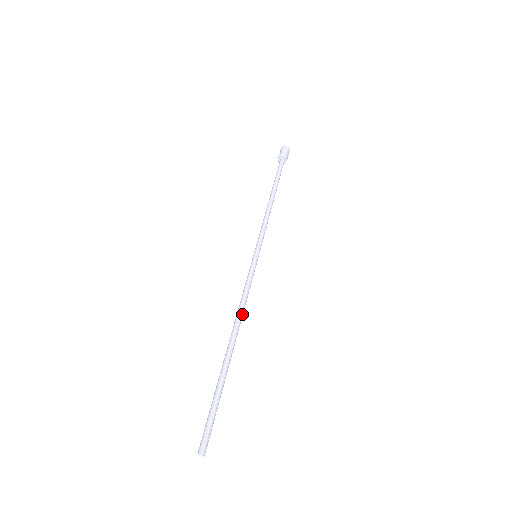
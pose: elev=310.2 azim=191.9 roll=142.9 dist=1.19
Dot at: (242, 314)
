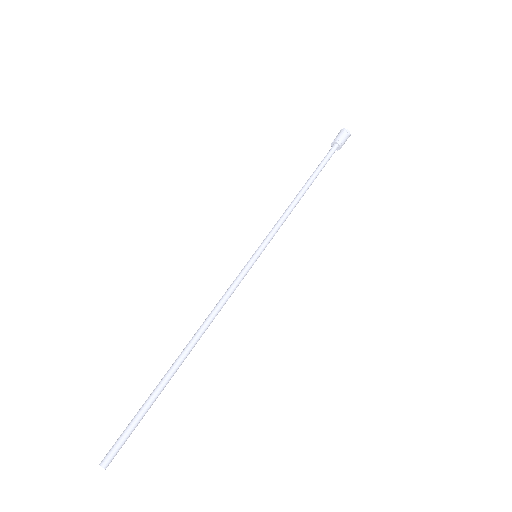
Dot at: (211, 321)
